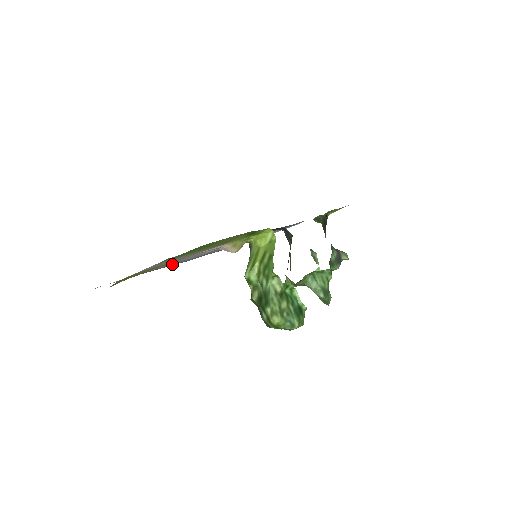
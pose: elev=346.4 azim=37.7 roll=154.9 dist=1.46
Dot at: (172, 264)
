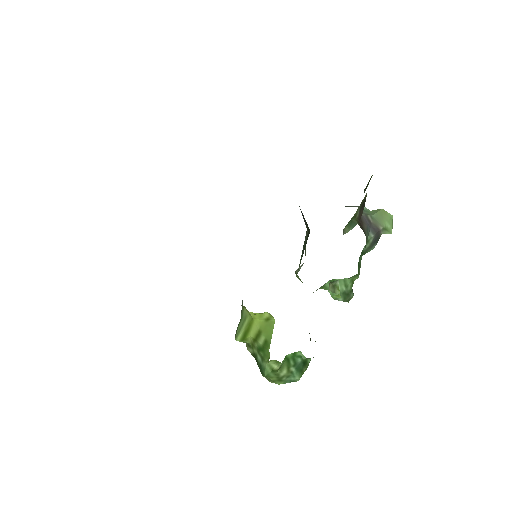
Dot at: occluded
